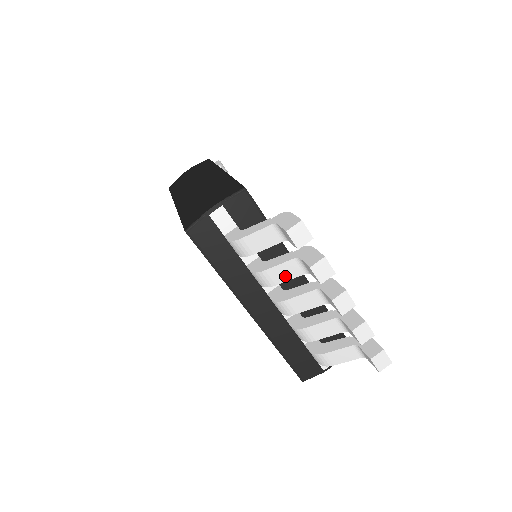
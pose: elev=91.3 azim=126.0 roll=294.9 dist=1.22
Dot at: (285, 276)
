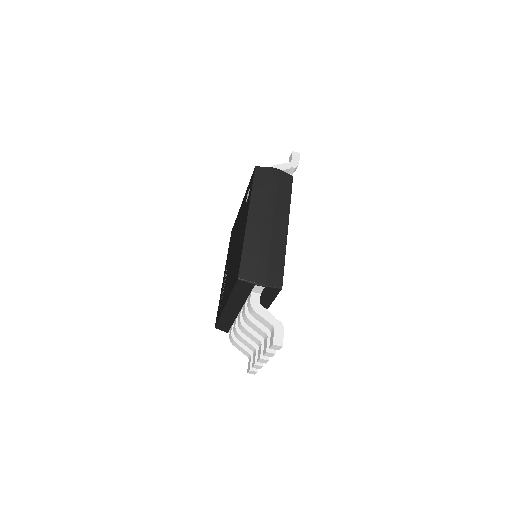
Dot at: (255, 329)
